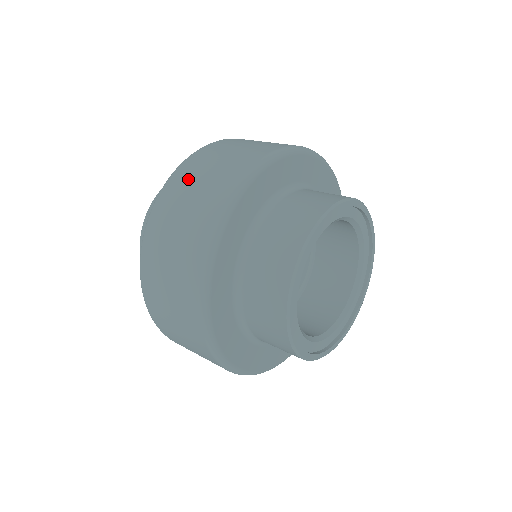
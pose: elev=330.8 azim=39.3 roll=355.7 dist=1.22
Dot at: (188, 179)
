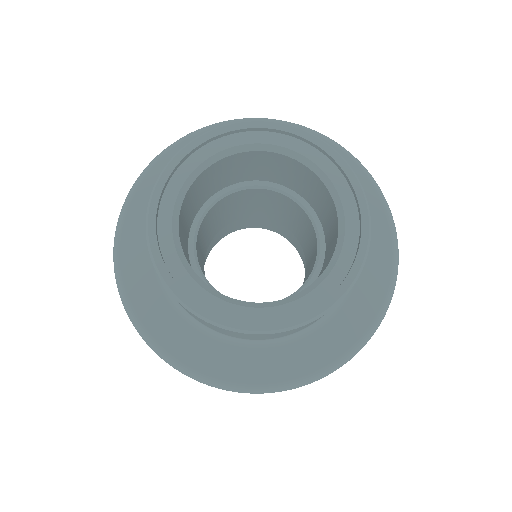
Dot at: occluded
